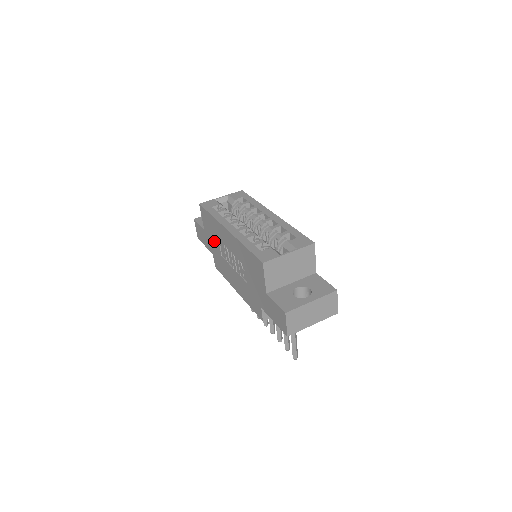
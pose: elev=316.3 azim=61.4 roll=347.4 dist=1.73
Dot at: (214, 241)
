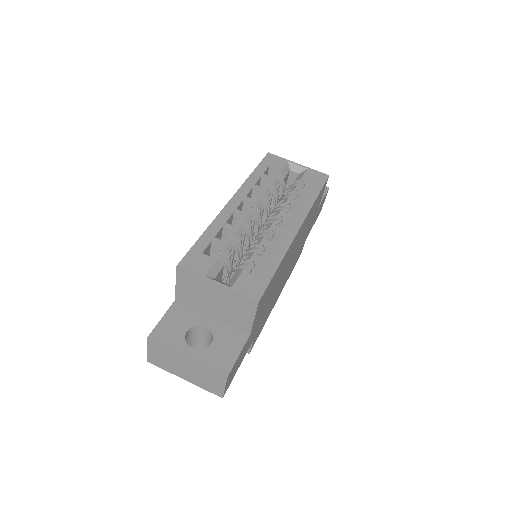
Dot at: occluded
